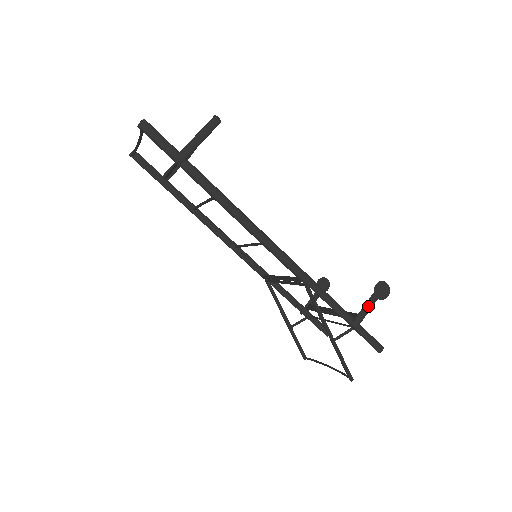
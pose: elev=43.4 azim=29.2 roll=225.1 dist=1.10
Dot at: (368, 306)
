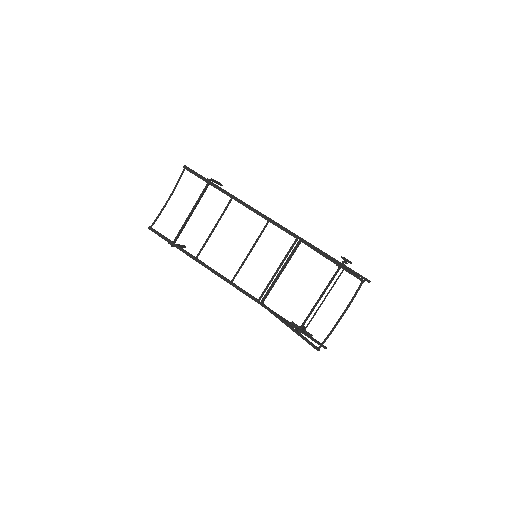
Dot at: occluded
